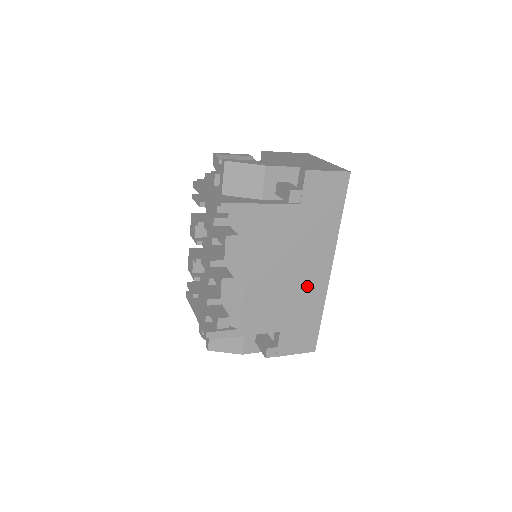
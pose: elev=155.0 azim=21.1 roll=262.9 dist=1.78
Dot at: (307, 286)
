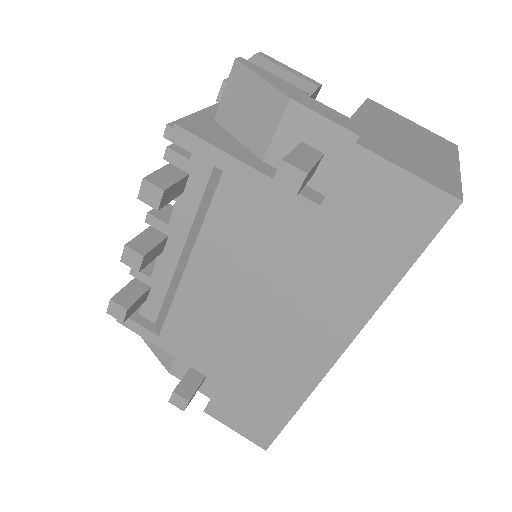
Dot at: (285, 352)
